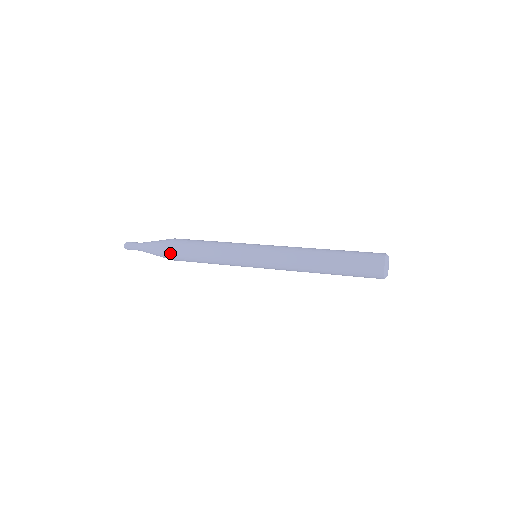
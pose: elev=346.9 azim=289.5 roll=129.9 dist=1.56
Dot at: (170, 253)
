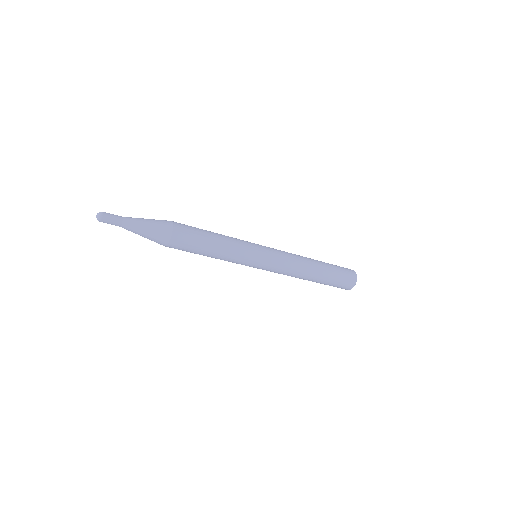
Dot at: (174, 222)
